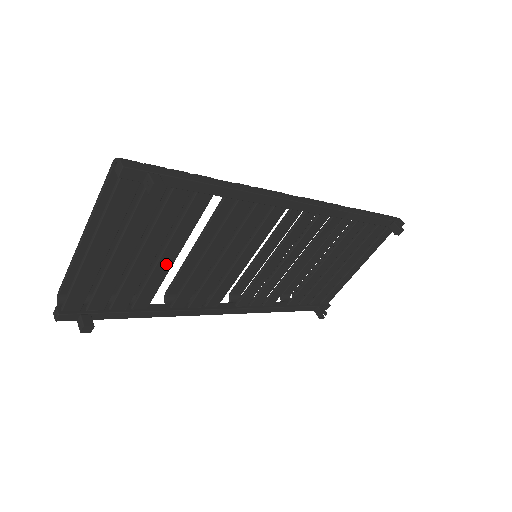
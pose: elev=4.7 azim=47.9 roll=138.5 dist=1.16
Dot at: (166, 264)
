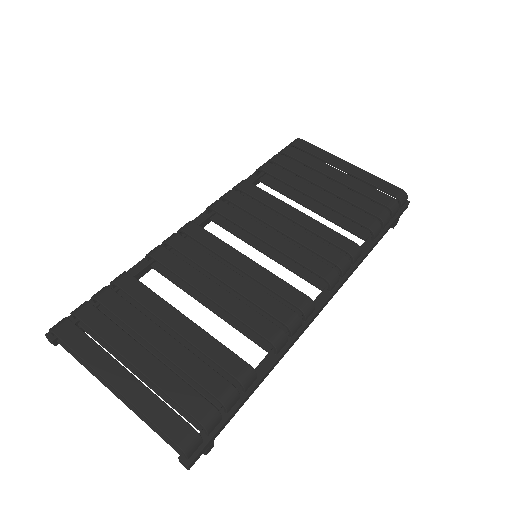
Dot at: occluded
